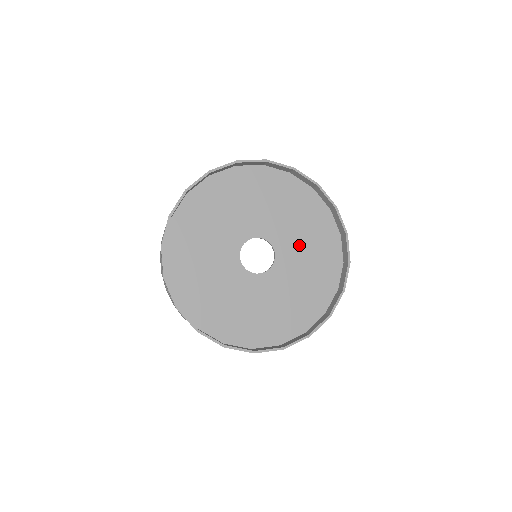
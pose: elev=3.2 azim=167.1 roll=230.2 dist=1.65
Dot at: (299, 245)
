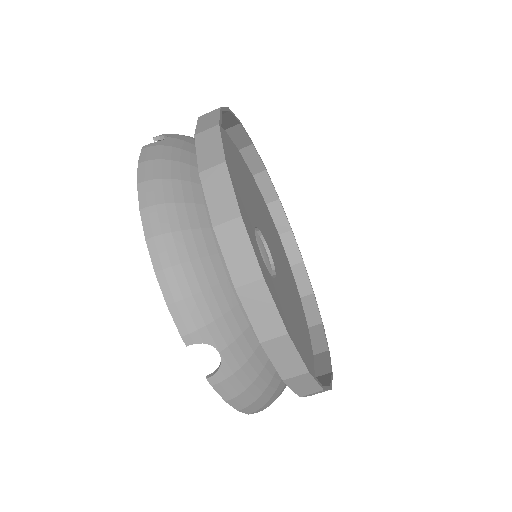
Dot at: (279, 260)
